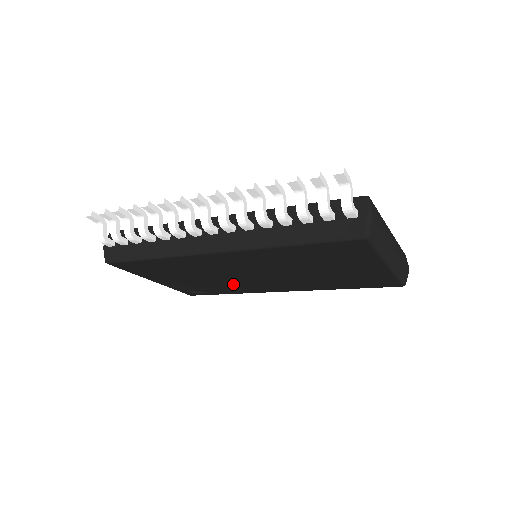
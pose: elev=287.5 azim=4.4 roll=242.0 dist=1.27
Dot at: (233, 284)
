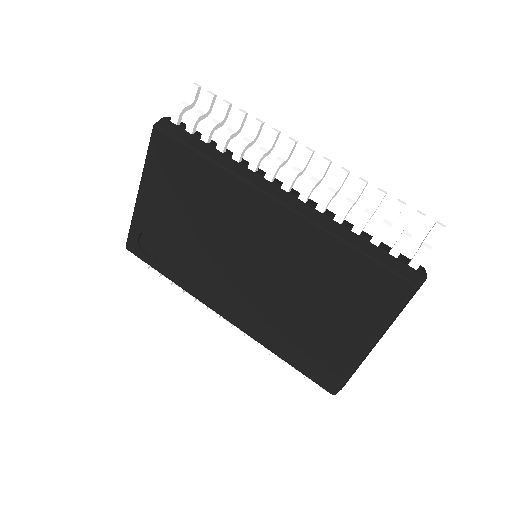
Dot at: (201, 263)
